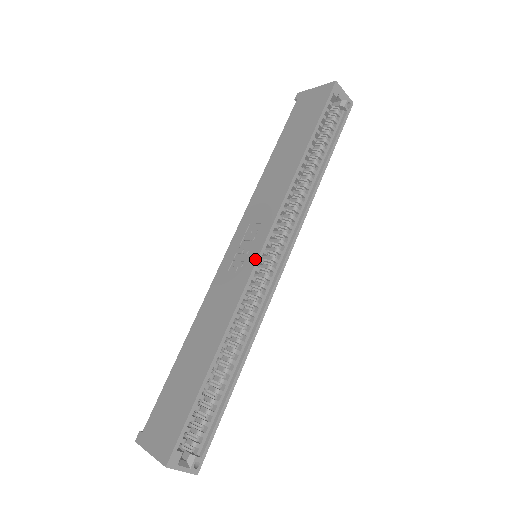
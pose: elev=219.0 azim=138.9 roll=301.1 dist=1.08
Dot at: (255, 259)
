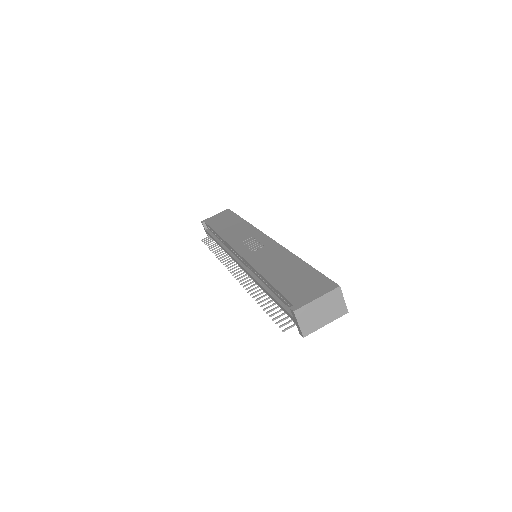
Dot at: (270, 239)
